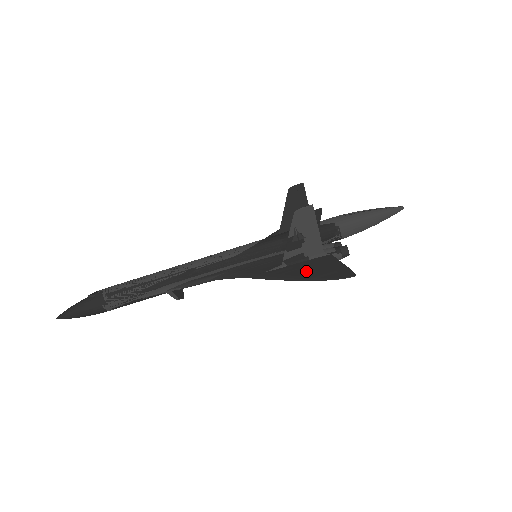
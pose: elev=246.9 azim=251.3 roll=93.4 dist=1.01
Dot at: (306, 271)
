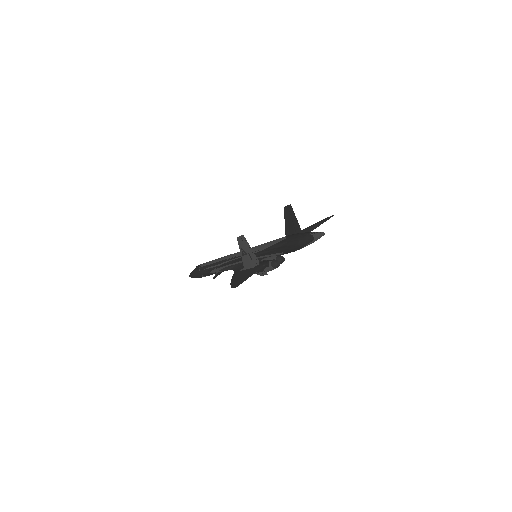
Dot at: (239, 277)
